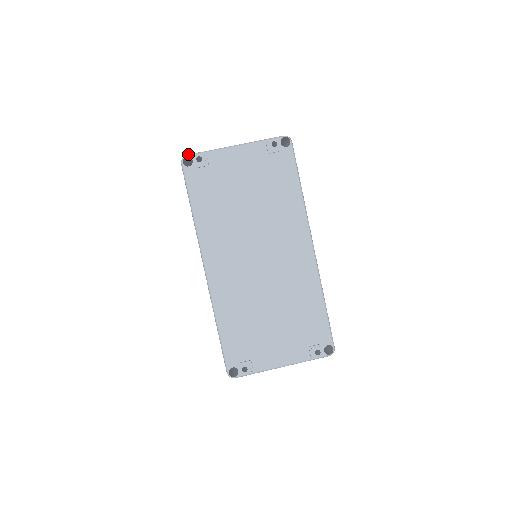
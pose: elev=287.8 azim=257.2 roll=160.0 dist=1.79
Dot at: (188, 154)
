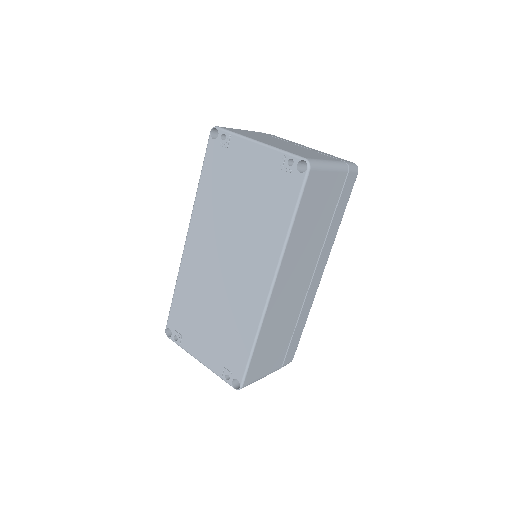
Dot at: occluded
